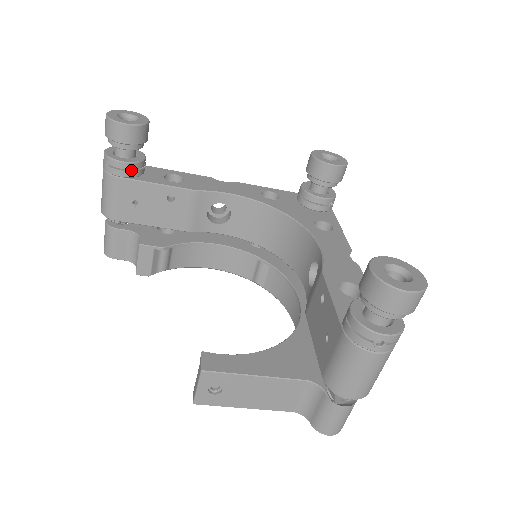
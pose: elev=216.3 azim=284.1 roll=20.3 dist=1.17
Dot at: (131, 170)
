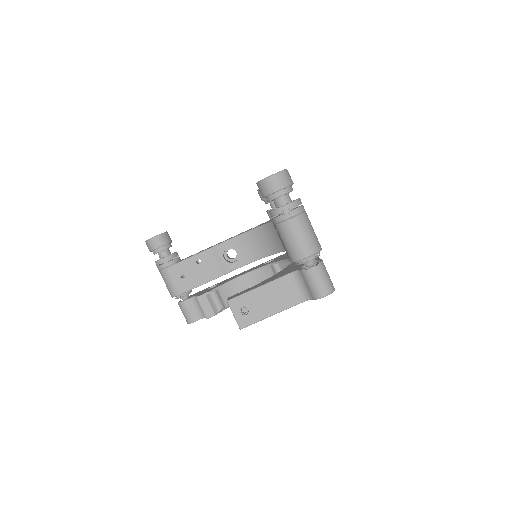
Dot at: (171, 260)
